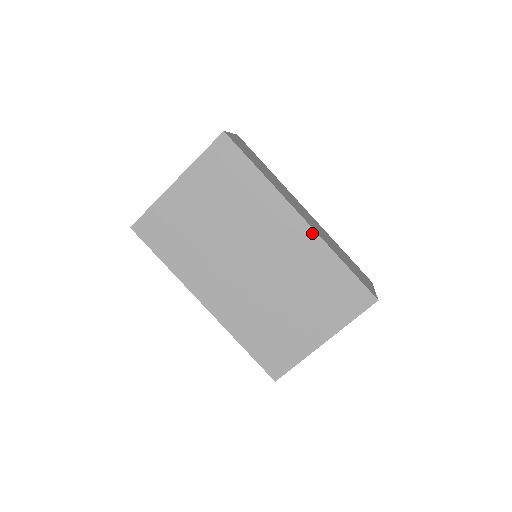
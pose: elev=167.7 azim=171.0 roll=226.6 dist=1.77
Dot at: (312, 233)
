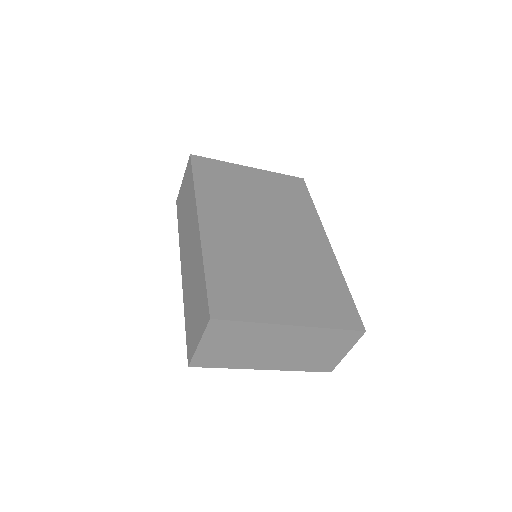
Dot at: (332, 254)
